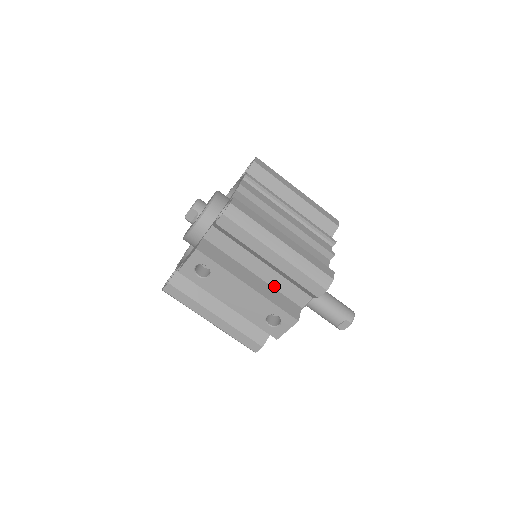
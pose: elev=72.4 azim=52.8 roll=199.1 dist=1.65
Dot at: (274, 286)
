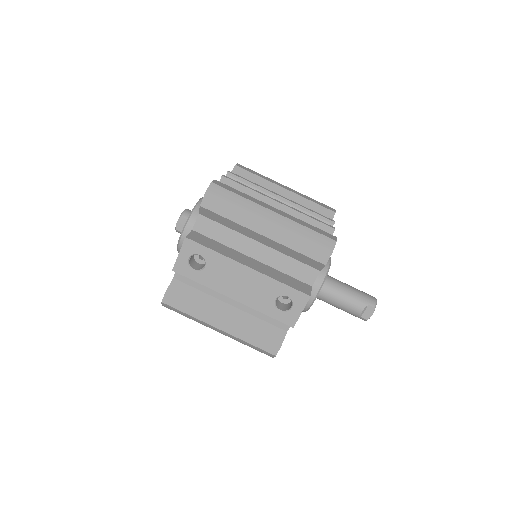
Dot at: (277, 268)
